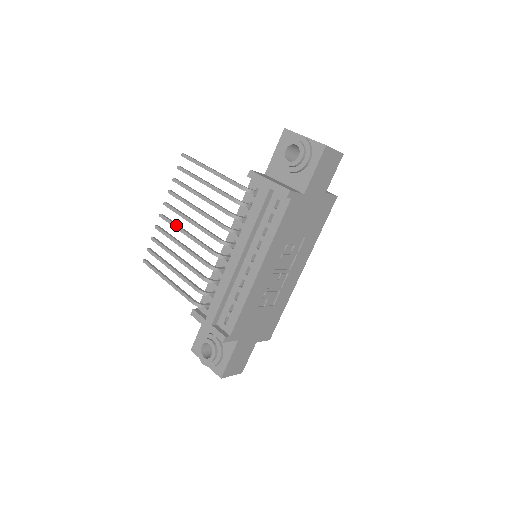
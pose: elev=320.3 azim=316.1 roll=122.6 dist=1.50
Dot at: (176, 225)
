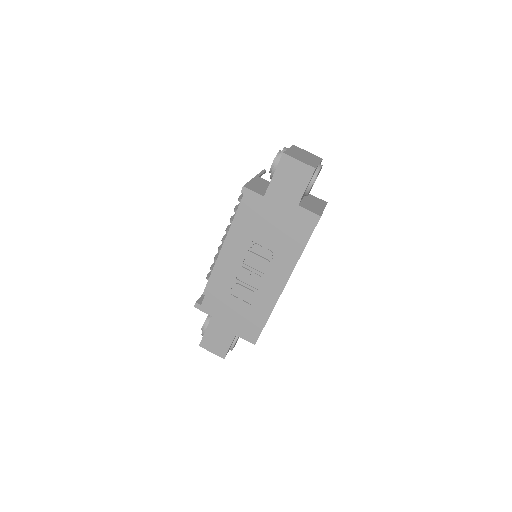
Dot at: occluded
